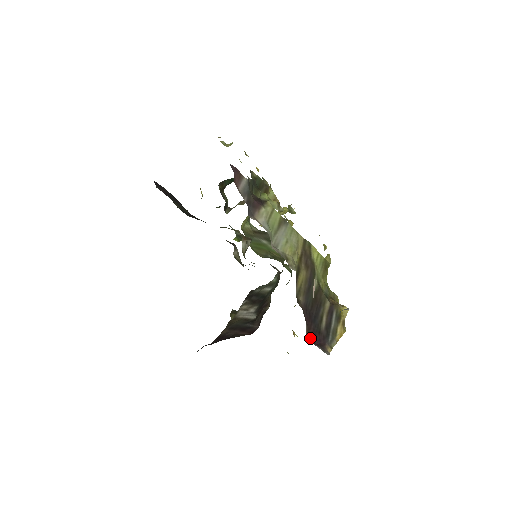
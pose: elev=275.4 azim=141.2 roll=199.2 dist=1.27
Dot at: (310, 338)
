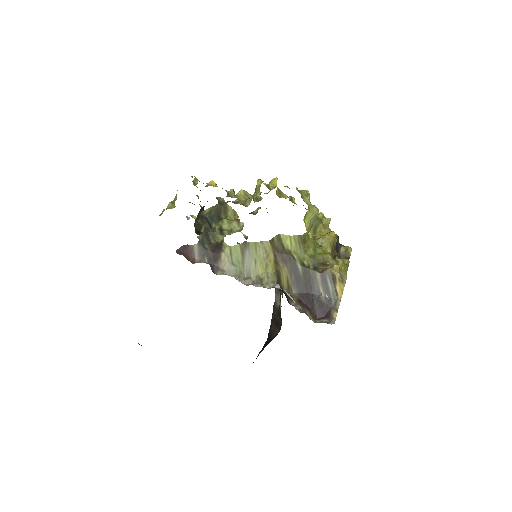
Dot at: (316, 316)
